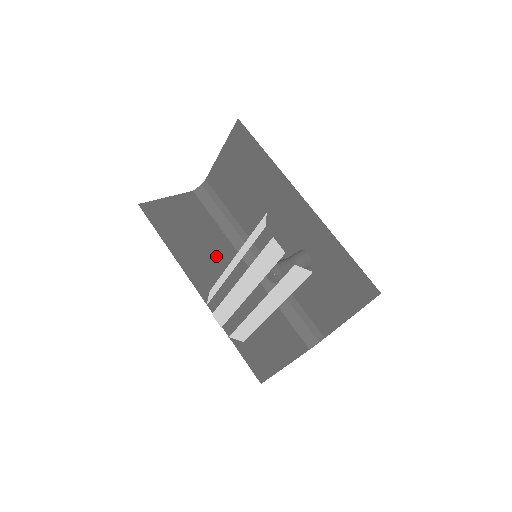
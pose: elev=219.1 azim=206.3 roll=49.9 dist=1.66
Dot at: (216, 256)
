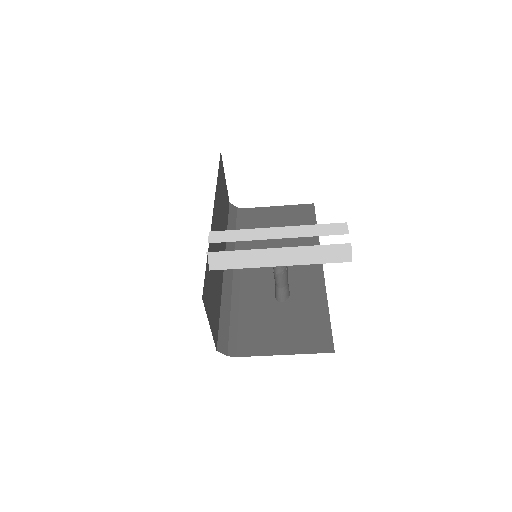
Dot at: occluded
